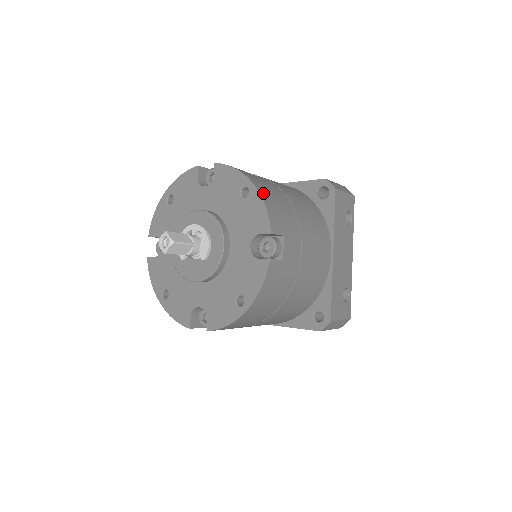
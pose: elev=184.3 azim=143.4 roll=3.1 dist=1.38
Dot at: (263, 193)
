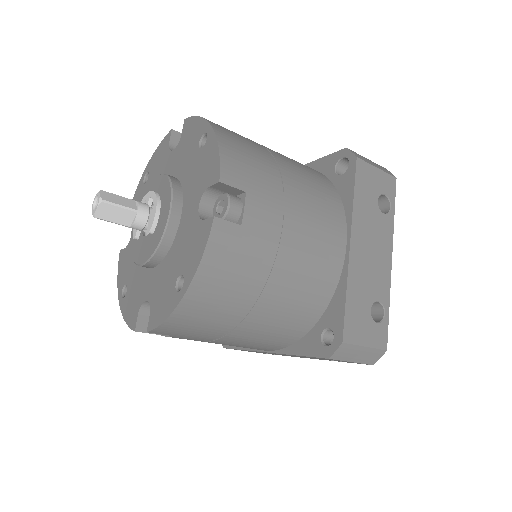
Dot at: (224, 138)
